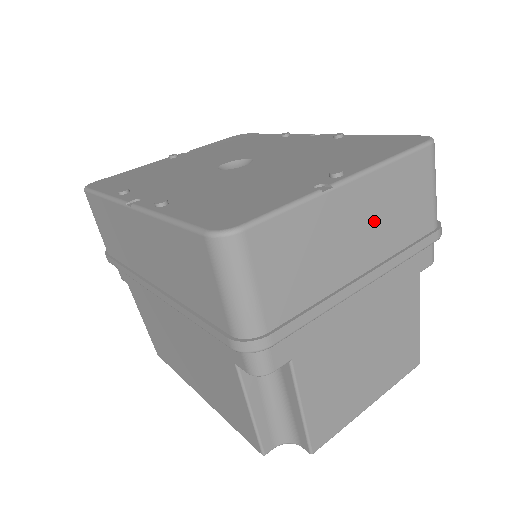
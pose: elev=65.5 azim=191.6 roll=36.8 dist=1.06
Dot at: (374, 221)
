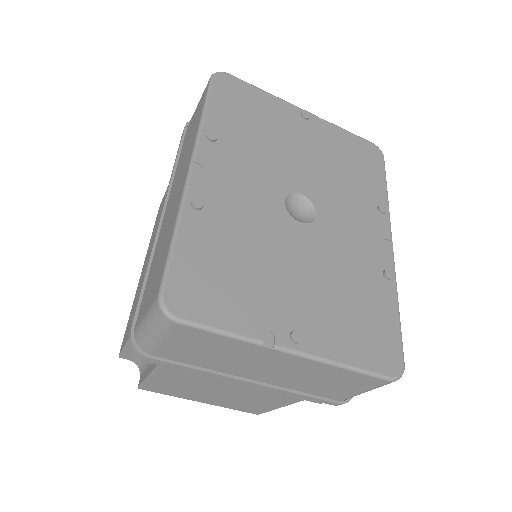
Dot at: (290, 373)
